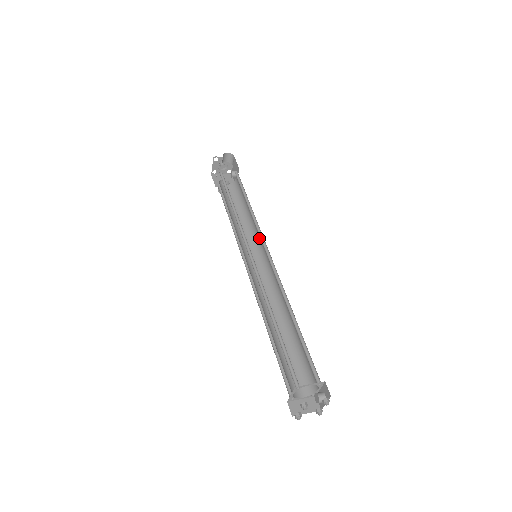
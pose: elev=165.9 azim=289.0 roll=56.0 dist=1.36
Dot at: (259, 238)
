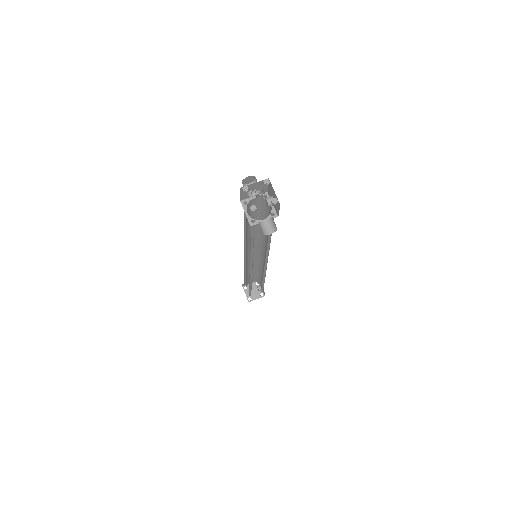
Dot at: (265, 245)
